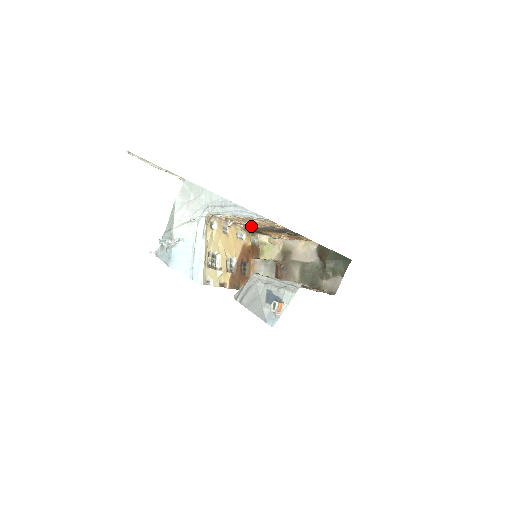
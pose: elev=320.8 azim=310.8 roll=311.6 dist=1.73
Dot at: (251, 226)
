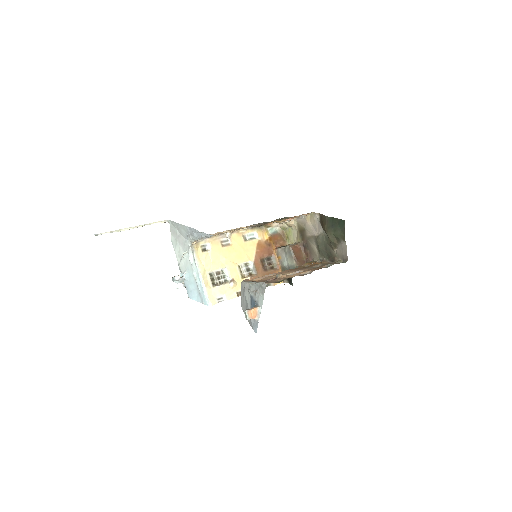
Dot at: (247, 227)
